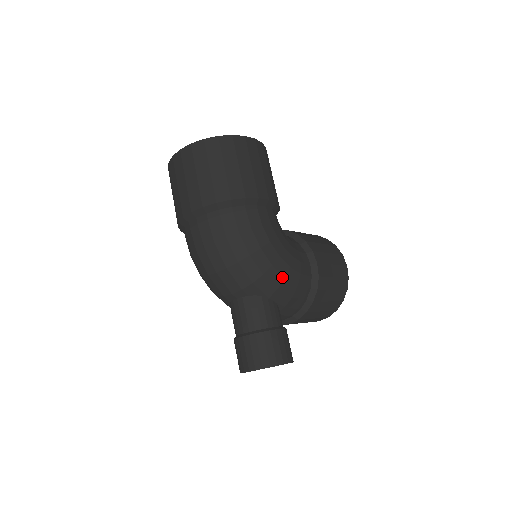
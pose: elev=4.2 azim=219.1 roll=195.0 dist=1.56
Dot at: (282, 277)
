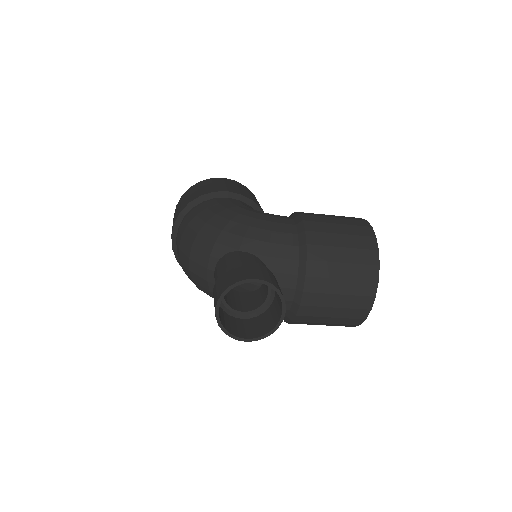
Dot at: (246, 226)
